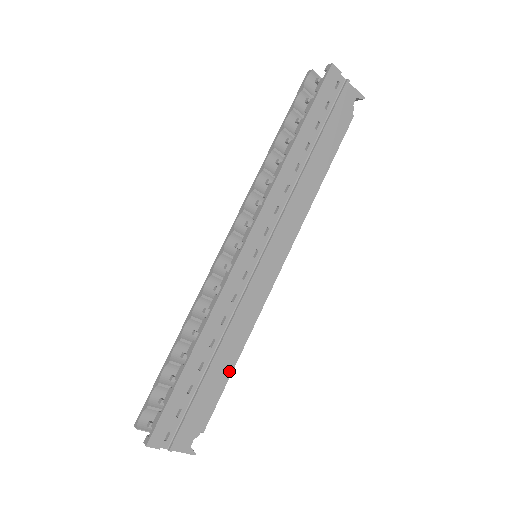
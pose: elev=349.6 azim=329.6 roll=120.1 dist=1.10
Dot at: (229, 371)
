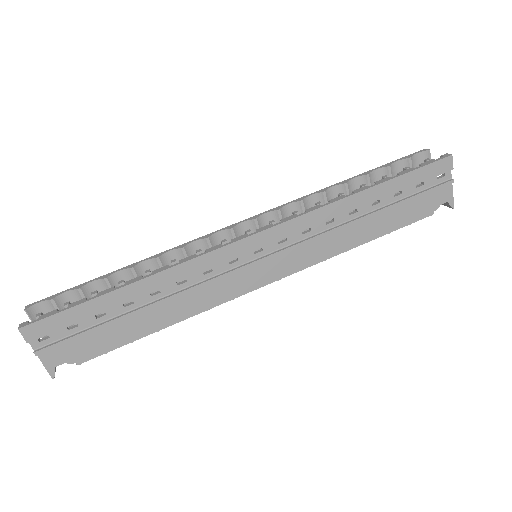
Dot at: (148, 331)
